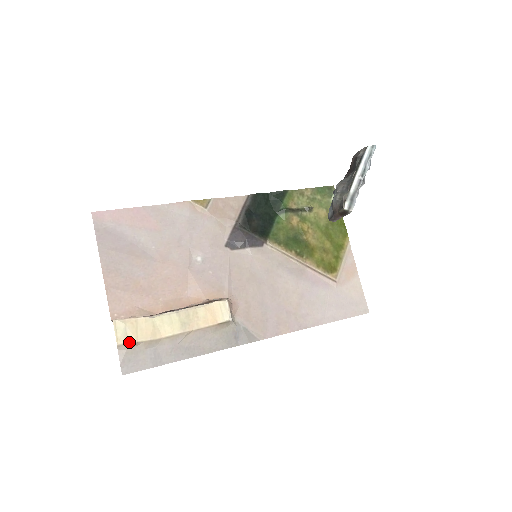
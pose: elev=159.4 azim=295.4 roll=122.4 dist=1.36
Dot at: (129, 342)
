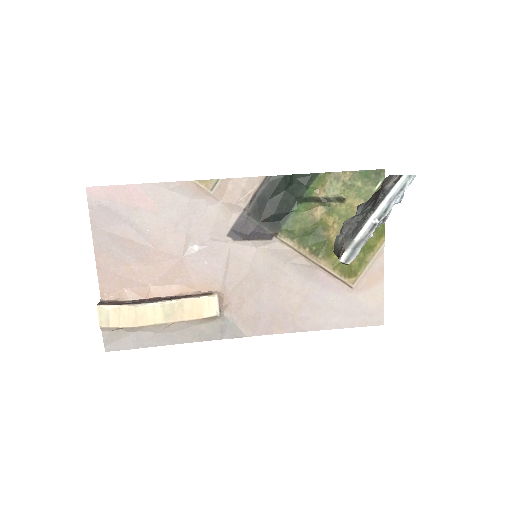
Dot at: (111, 327)
